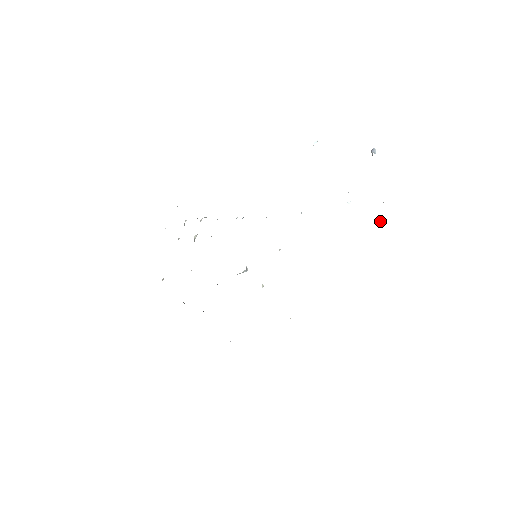
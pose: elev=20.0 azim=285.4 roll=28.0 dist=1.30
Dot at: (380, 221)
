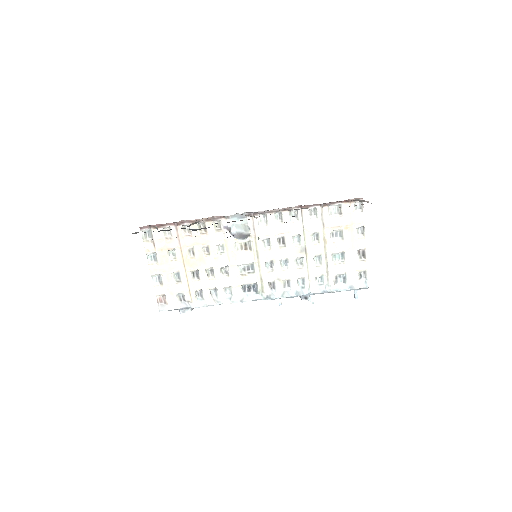
Dot at: (359, 257)
